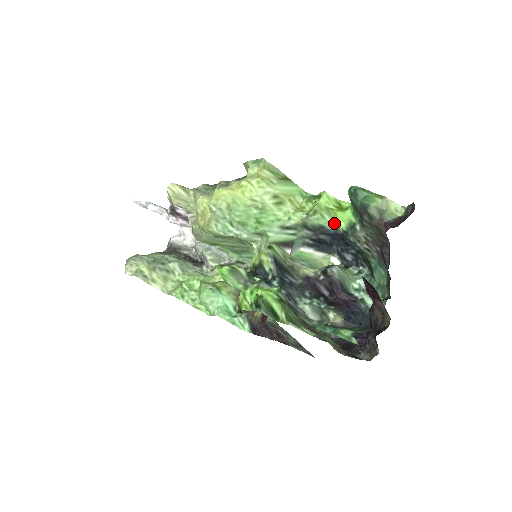
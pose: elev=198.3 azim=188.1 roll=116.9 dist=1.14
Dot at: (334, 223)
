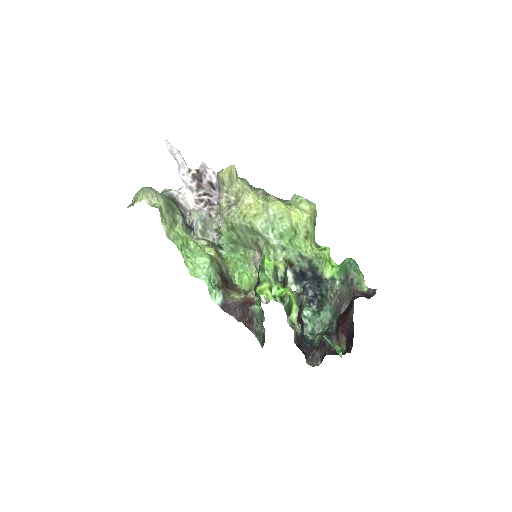
Dot at: (324, 270)
